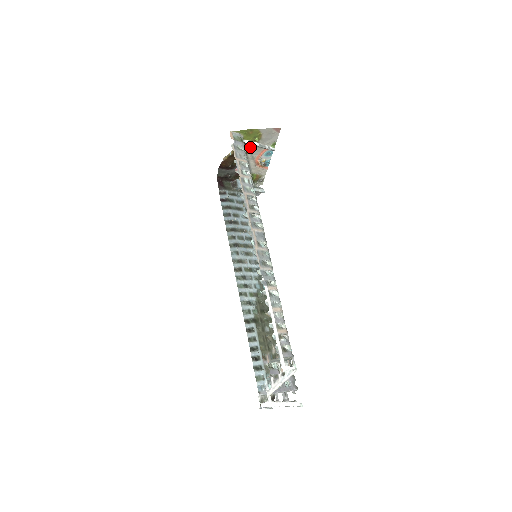
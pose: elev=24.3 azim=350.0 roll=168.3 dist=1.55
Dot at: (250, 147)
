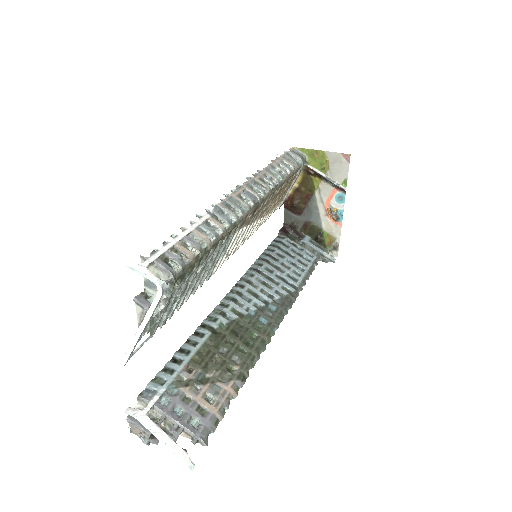
Dot at: (318, 181)
